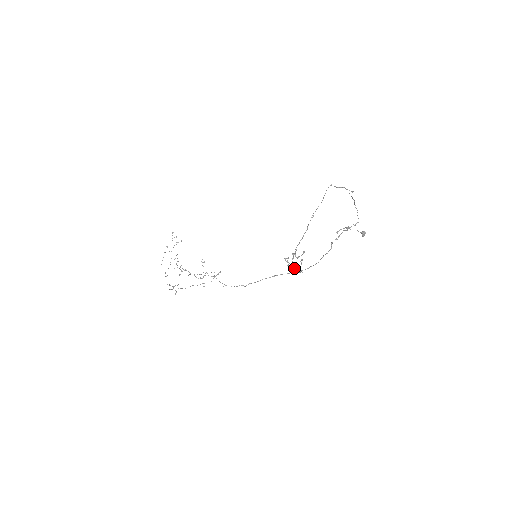
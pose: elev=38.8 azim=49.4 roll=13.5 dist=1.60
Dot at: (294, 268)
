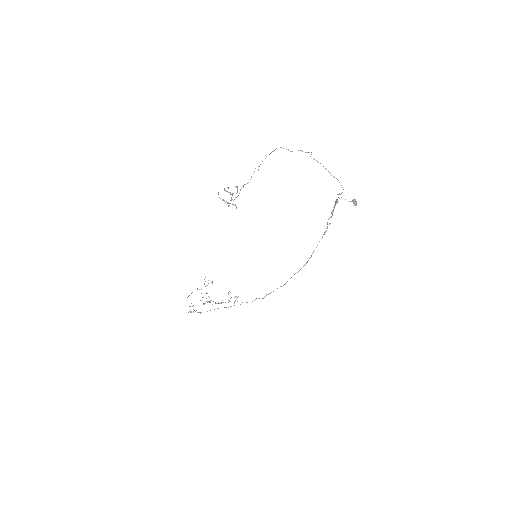
Dot at: (229, 203)
